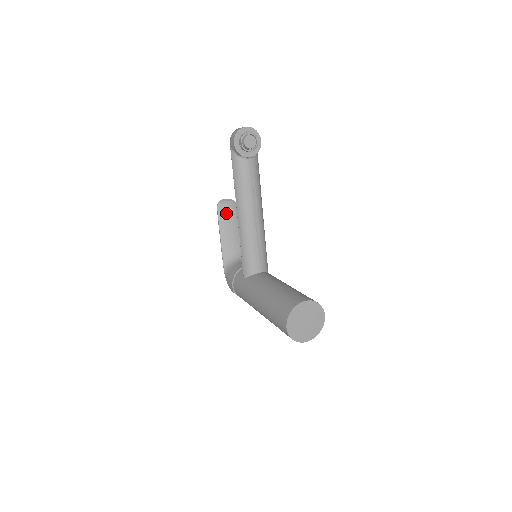
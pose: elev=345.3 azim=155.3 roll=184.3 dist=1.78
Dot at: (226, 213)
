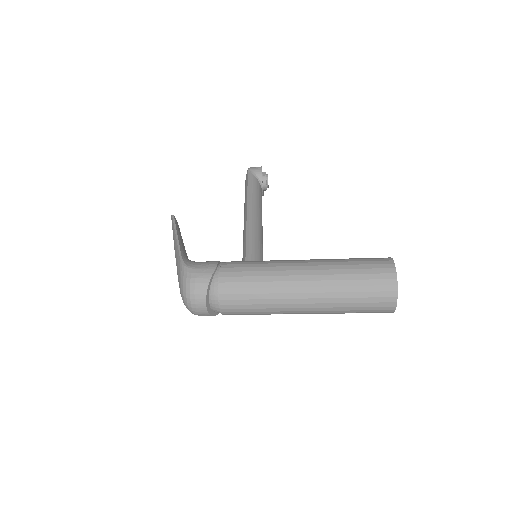
Dot at: (179, 228)
